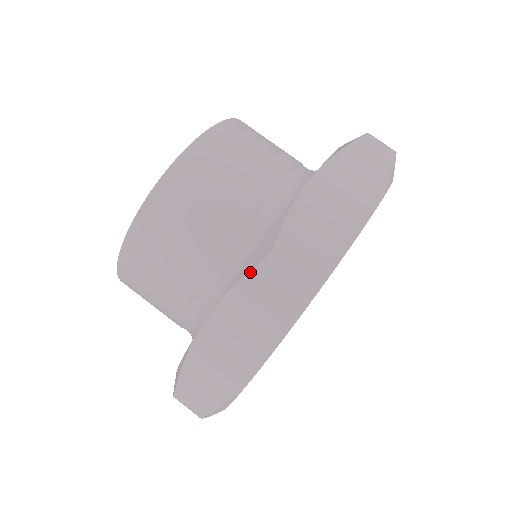
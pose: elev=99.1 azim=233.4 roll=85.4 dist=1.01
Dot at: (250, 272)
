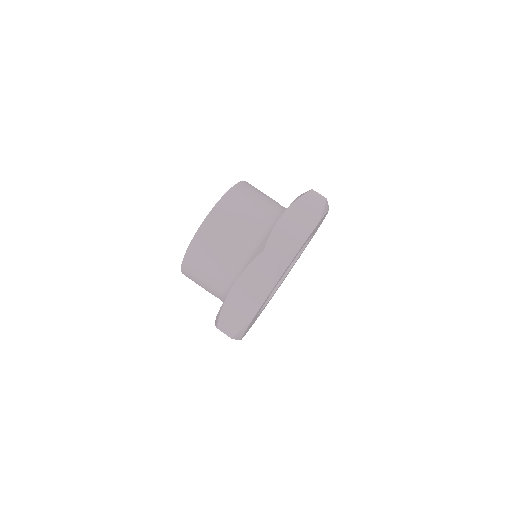
Dot at: occluded
